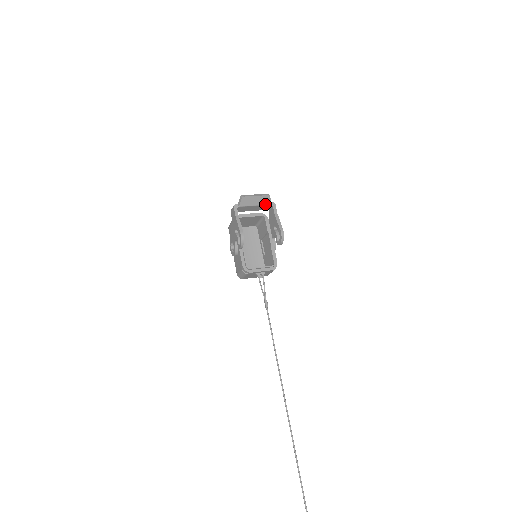
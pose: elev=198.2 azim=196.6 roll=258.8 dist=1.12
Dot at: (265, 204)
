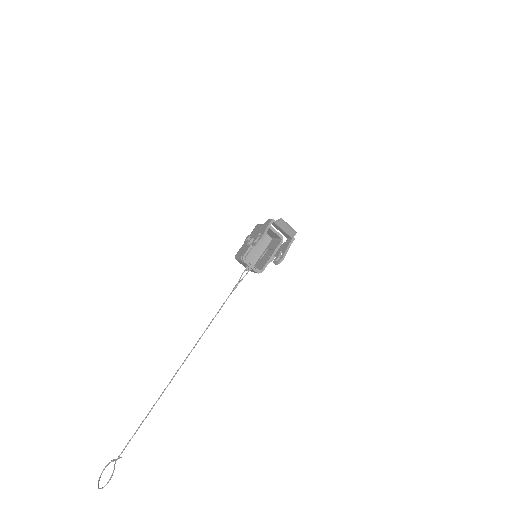
Dot at: (289, 235)
